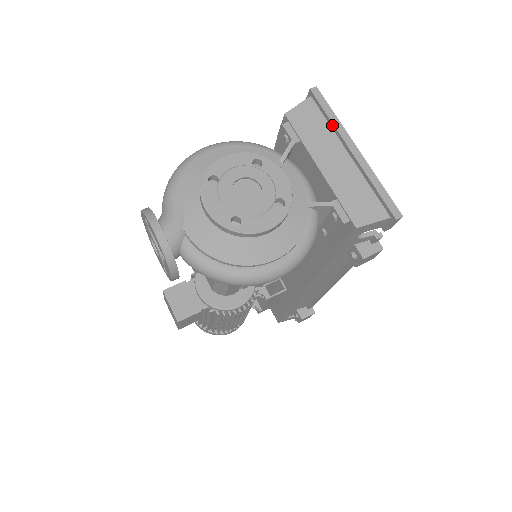
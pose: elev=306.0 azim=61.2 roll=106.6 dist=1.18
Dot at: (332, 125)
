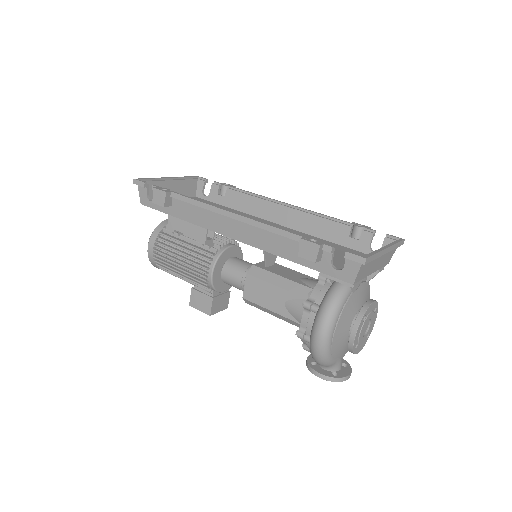
Dot at: (376, 258)
